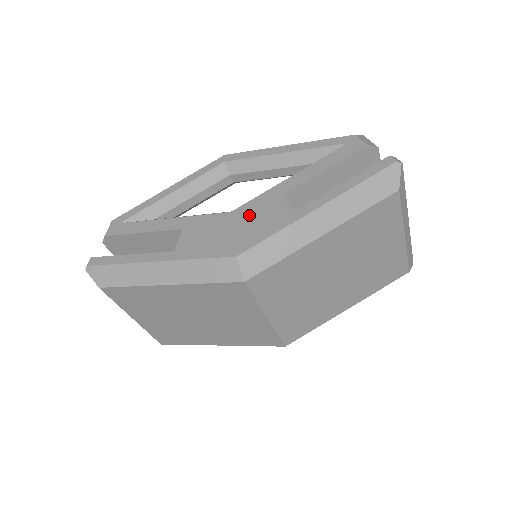
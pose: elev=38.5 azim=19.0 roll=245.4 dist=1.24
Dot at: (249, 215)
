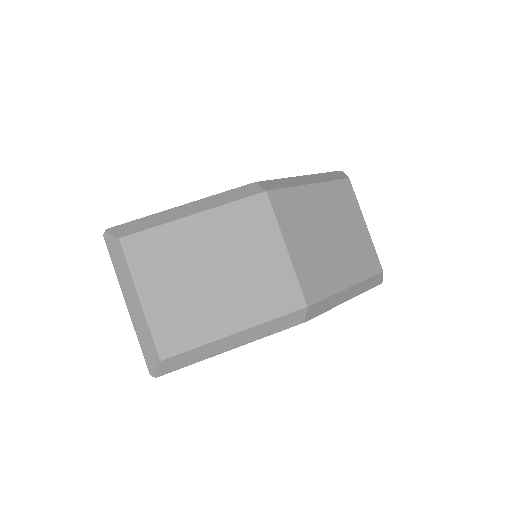
Dot at: occluded
